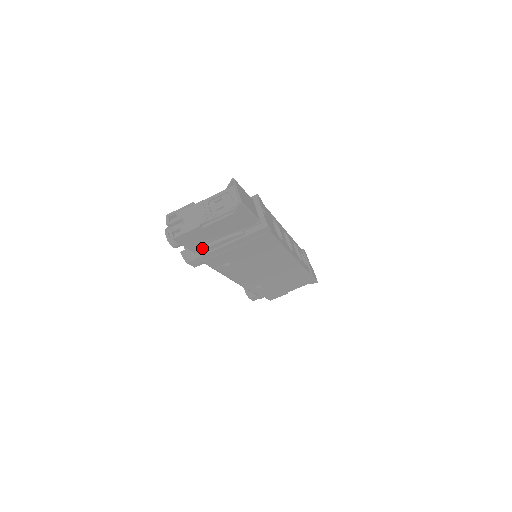
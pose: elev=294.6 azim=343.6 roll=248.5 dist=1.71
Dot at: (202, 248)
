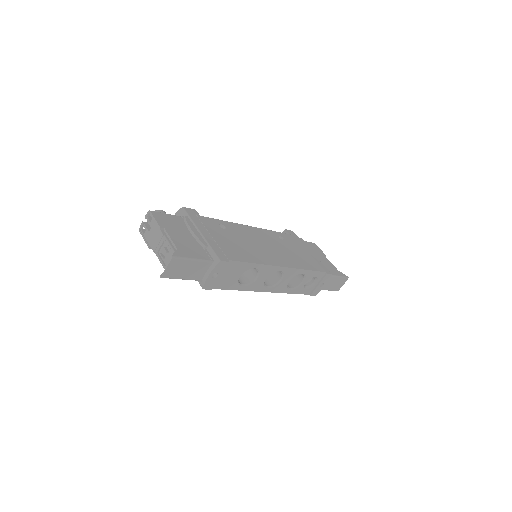
Dot at: occluded
